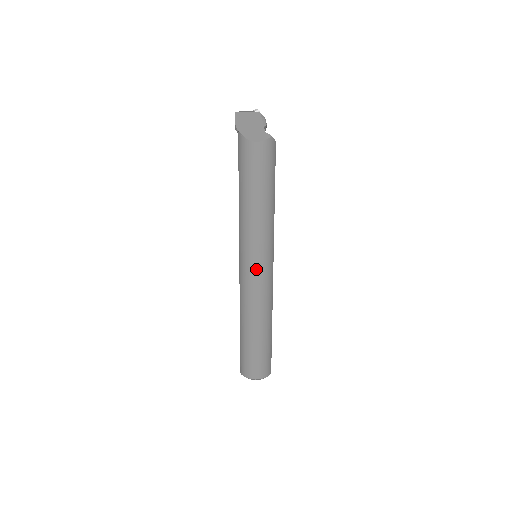
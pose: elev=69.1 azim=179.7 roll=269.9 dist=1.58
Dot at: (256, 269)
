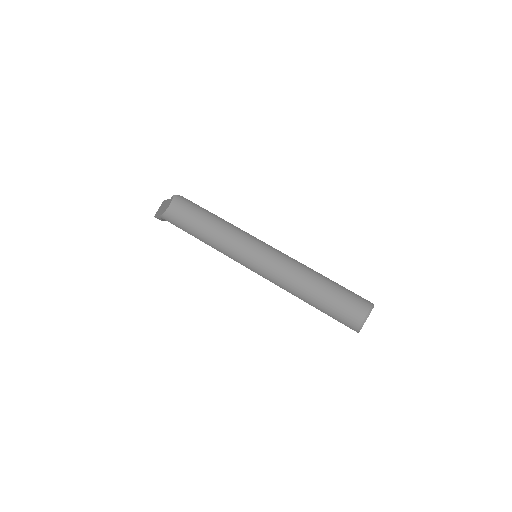
Dot at: (257, 256)
